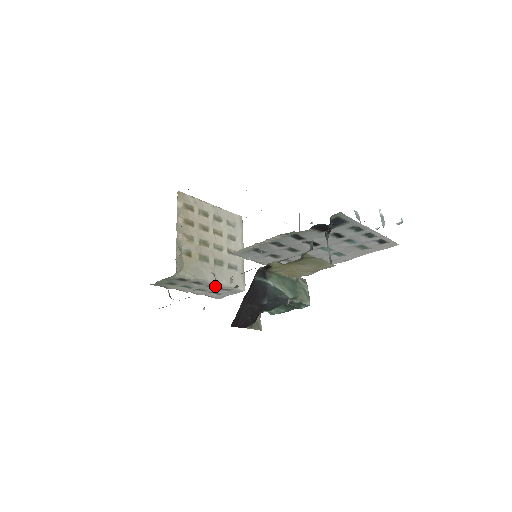
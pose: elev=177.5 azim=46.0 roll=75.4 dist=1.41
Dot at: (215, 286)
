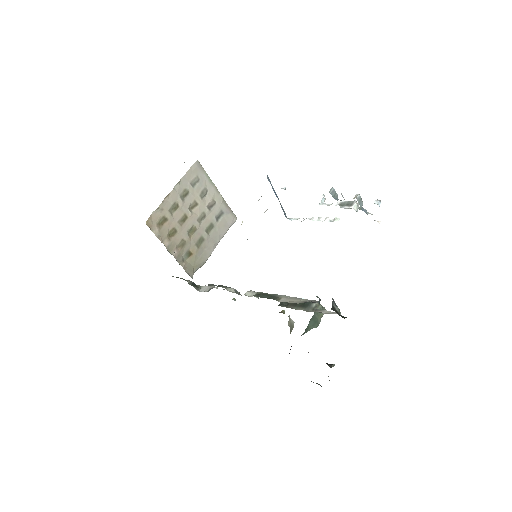
Dot at: occluded
